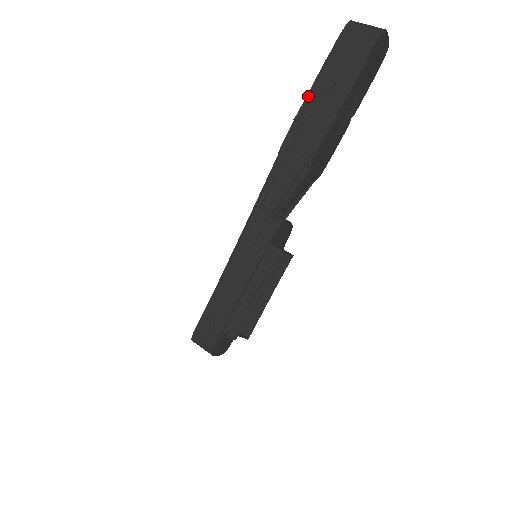
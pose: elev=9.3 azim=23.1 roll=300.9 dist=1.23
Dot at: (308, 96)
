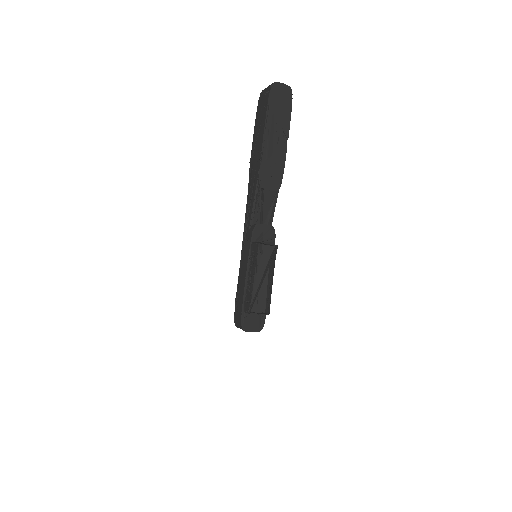
Dot at: (252, 145)
